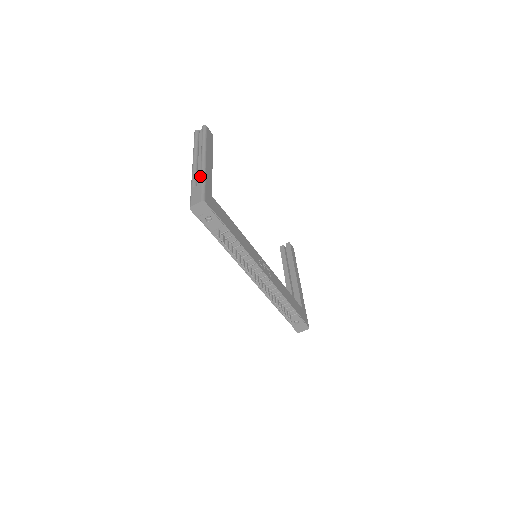
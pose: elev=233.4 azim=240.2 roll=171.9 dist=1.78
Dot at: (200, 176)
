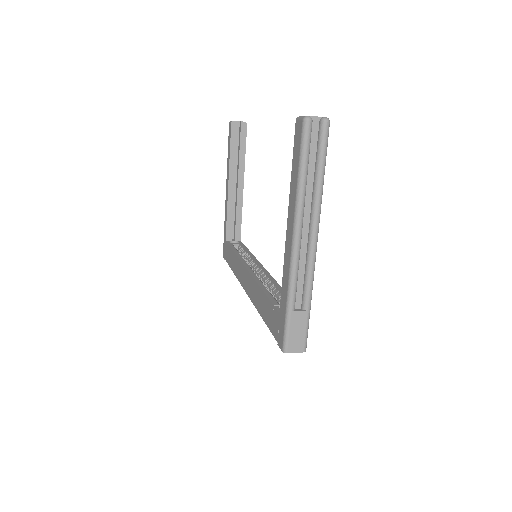
Dot at: (306, 291)
